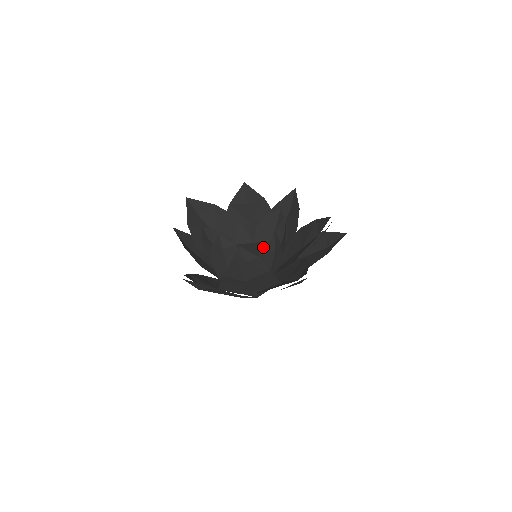
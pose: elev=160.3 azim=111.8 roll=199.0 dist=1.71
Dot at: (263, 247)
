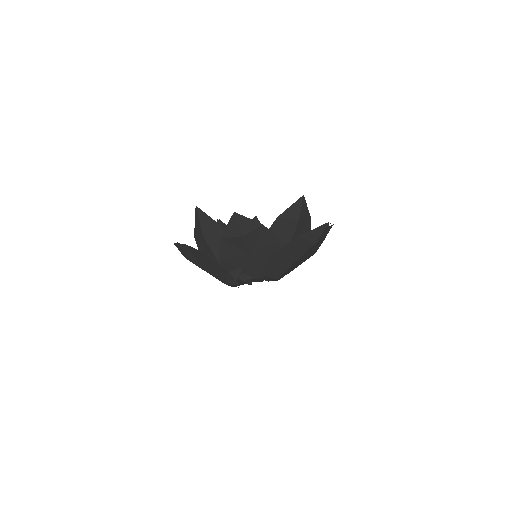
Dot at: occluded
